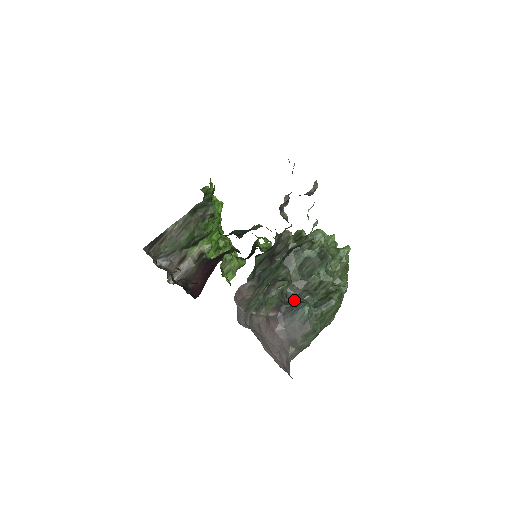
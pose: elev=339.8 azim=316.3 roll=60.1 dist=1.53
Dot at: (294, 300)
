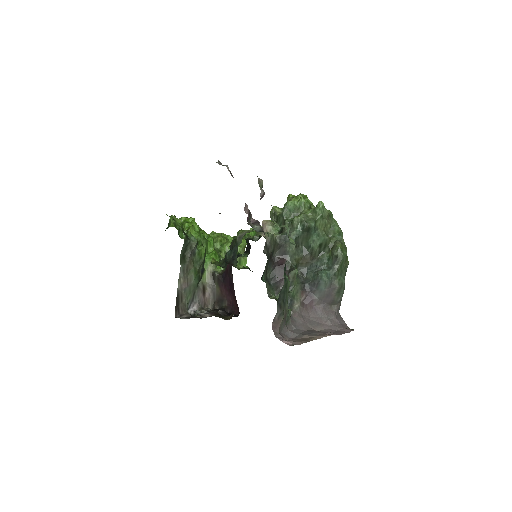
Dot at: (310, 274)
